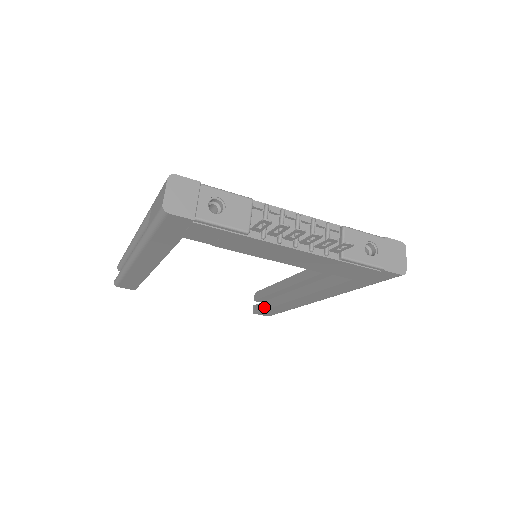
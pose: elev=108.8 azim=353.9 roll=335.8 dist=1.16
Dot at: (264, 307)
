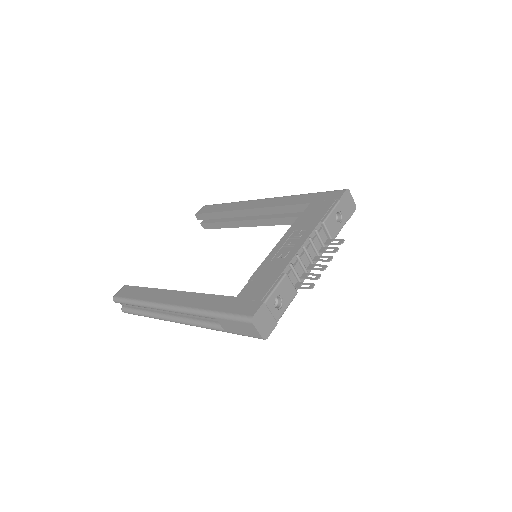
Dot at: (218, 227)
